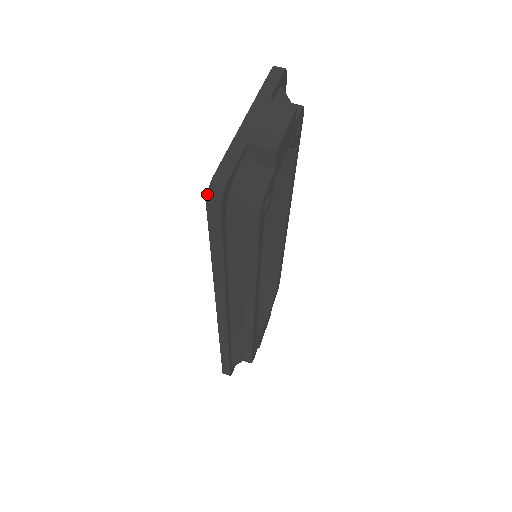
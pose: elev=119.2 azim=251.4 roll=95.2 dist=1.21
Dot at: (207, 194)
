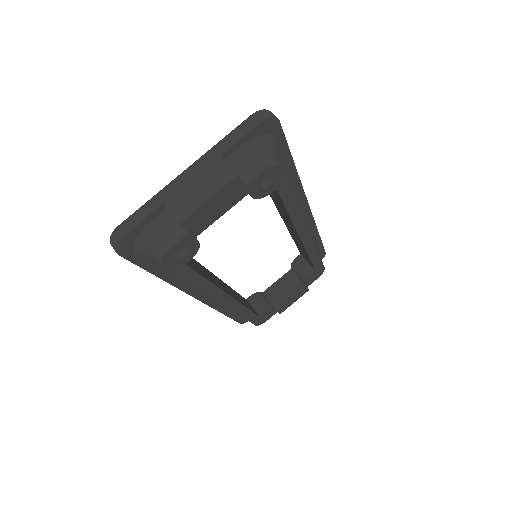
Dot at: (110, 239)
